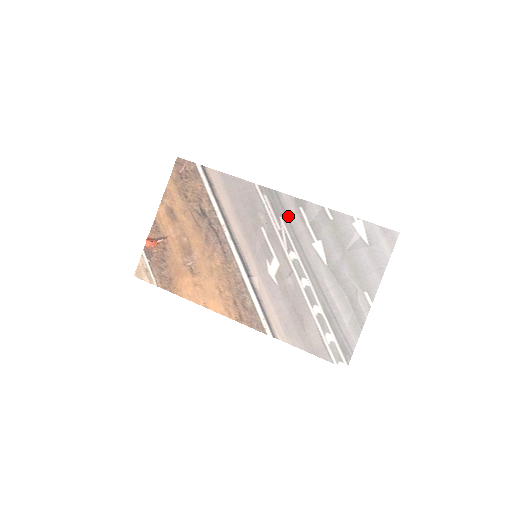
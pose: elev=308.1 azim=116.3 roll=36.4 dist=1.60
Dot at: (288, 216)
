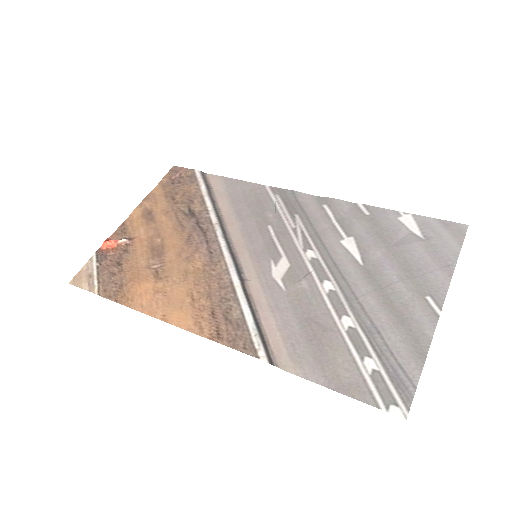
Dot at: (307, 213)
